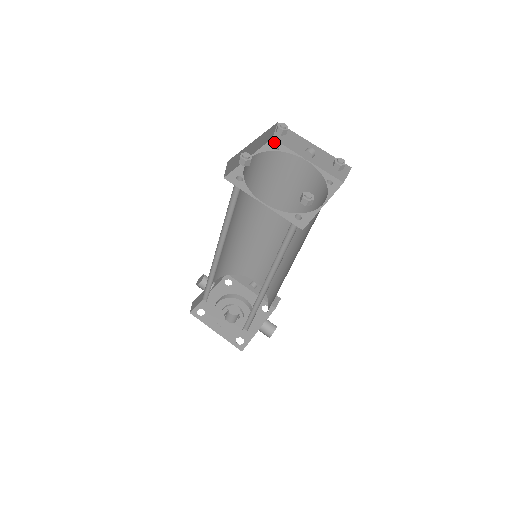
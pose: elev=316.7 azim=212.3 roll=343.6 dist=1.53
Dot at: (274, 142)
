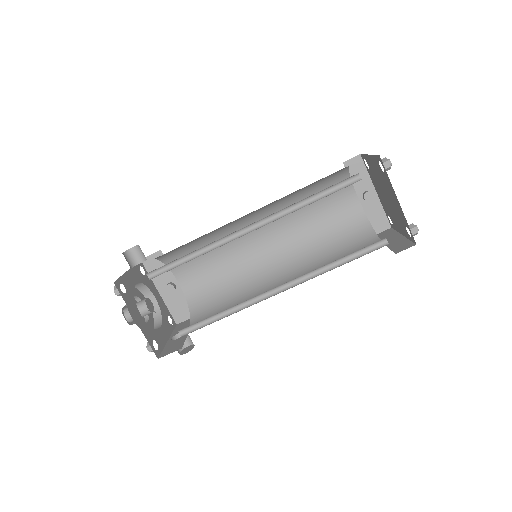
Dot at: (345, 166)
